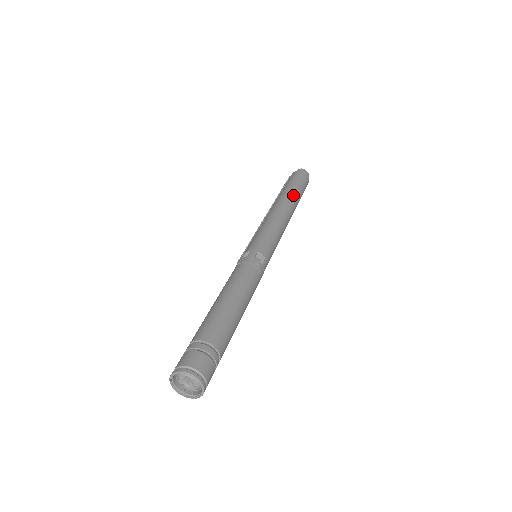
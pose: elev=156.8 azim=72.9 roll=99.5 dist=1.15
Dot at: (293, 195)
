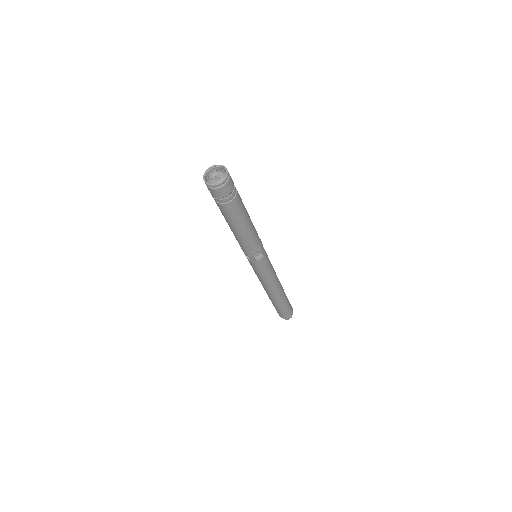
Dot at: occluded
